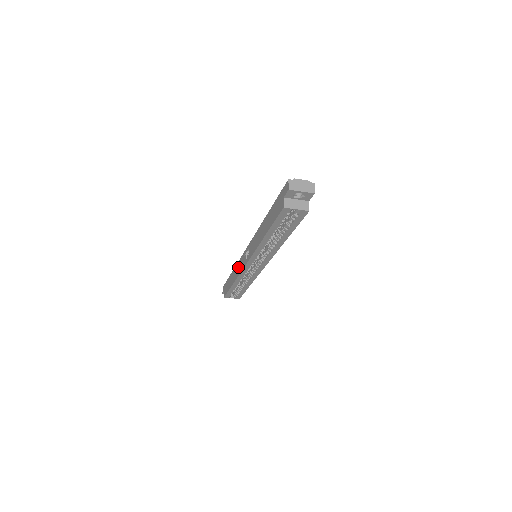
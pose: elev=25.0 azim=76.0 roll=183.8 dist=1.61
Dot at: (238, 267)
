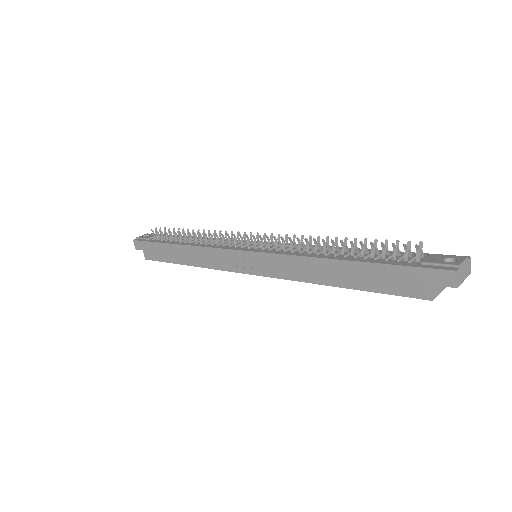
Dot at: (209, 257)
